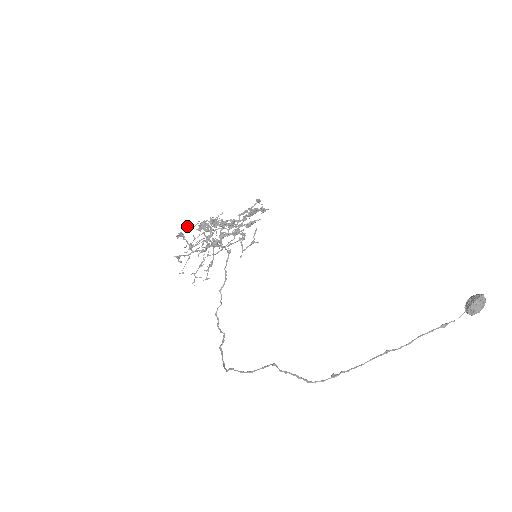
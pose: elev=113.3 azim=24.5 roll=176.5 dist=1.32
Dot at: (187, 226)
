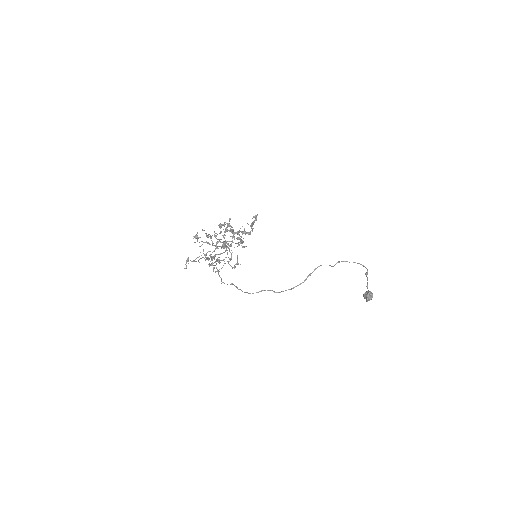
Dot at: occluded
